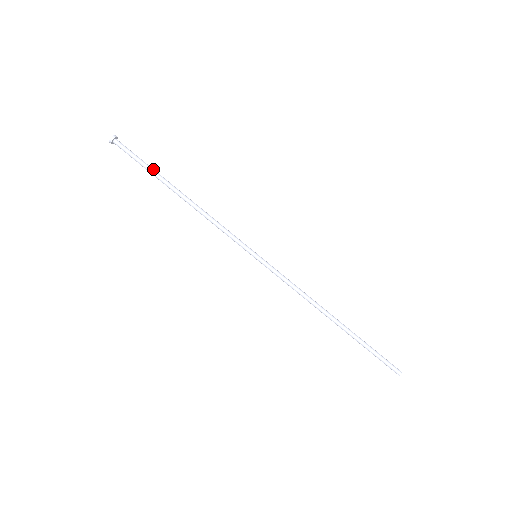
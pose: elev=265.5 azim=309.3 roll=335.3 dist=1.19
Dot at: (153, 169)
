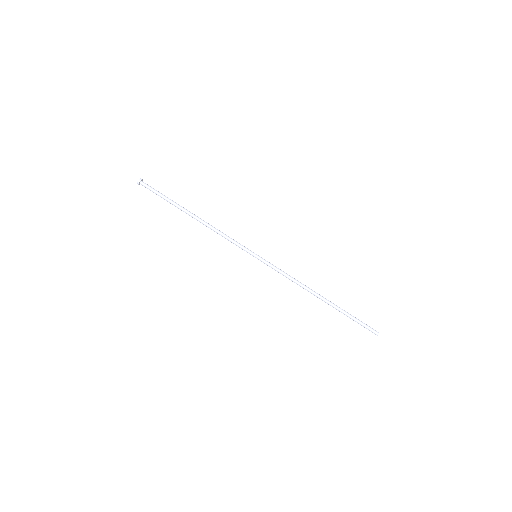
Dot at: (171, 200)
